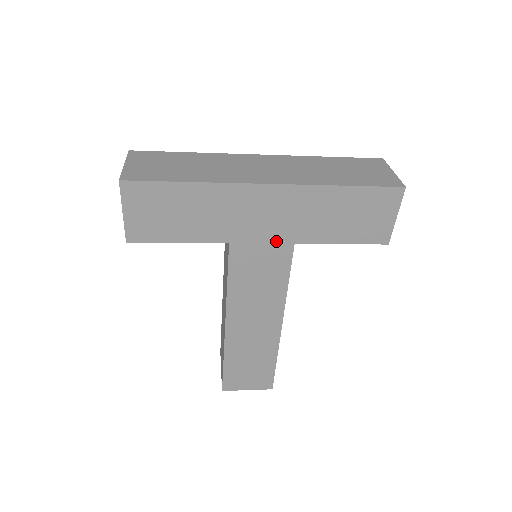
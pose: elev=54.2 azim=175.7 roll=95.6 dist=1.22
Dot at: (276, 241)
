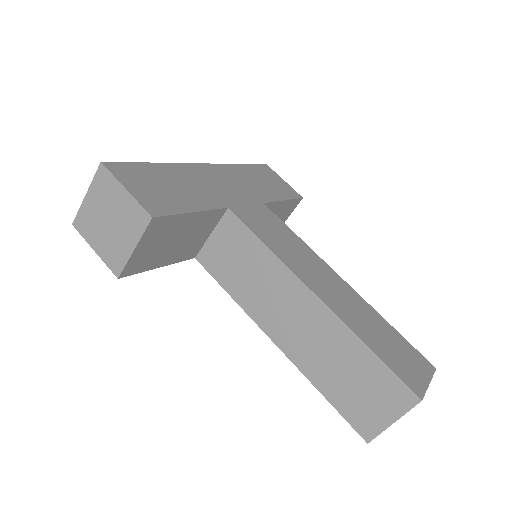
Dot at: (252, 203)
